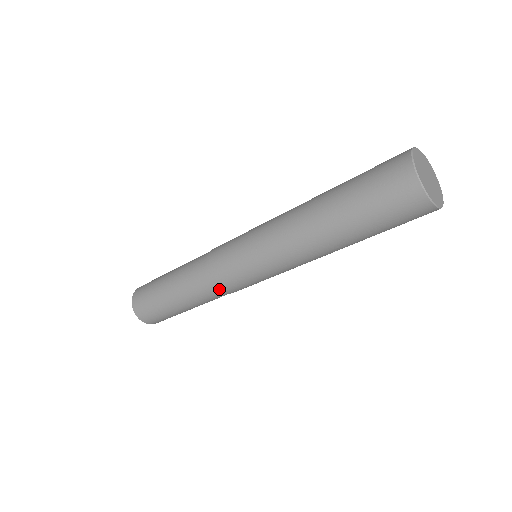
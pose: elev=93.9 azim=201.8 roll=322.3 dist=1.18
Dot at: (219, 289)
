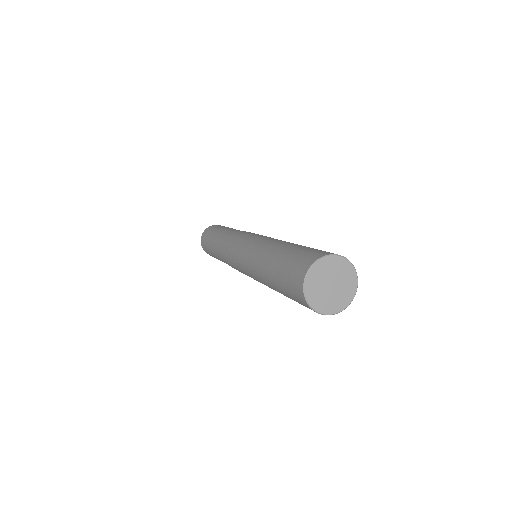
Dot at: (228, 262)
